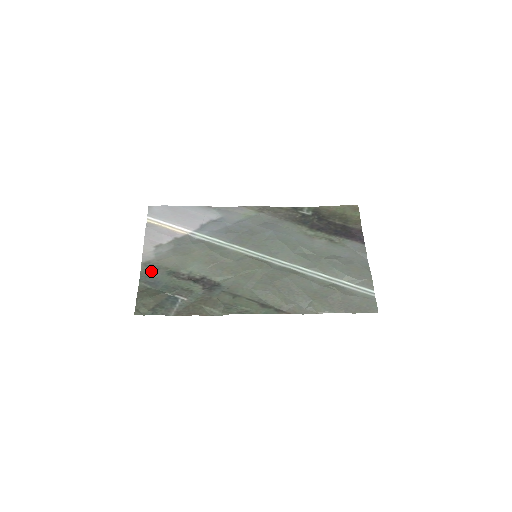
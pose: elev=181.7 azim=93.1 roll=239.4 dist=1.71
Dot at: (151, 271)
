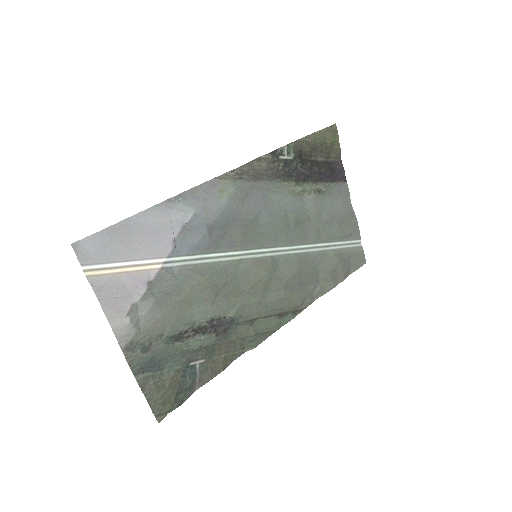
Dot at: (142, 353)
